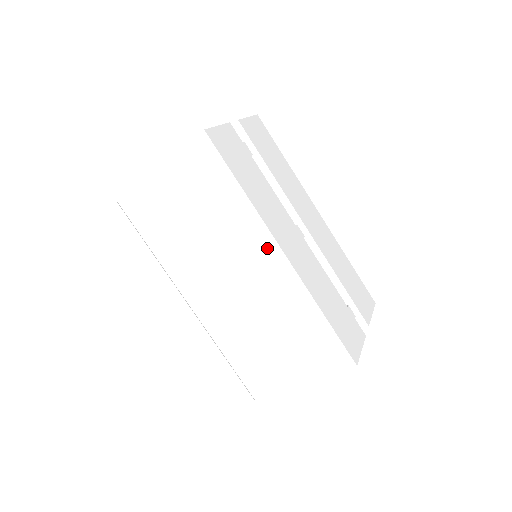
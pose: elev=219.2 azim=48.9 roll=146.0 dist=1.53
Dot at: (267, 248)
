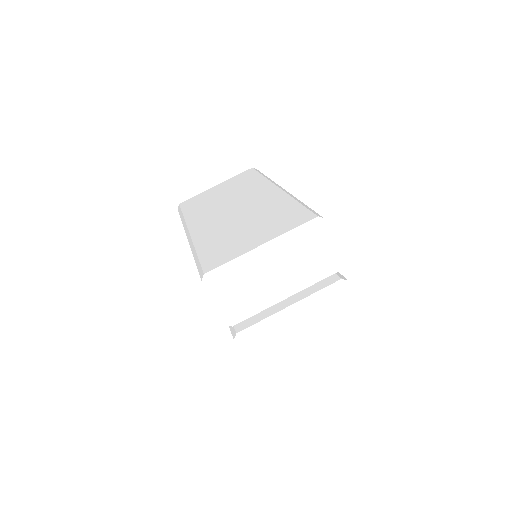
Dot at: (272, 186)
